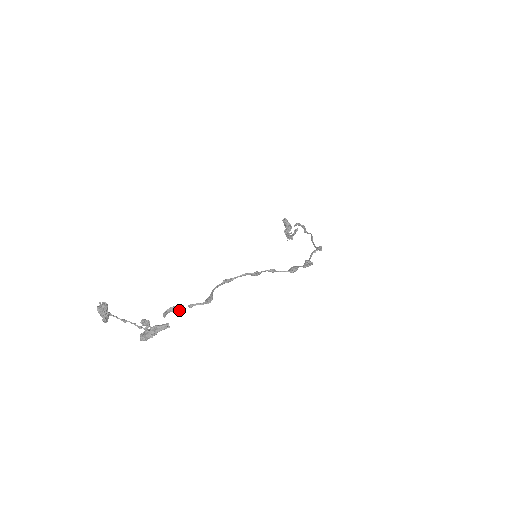
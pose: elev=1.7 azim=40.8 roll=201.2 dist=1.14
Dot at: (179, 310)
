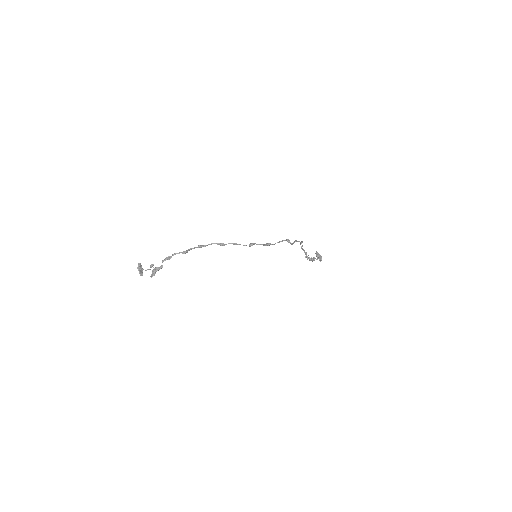
Dot at: (169, 259)
